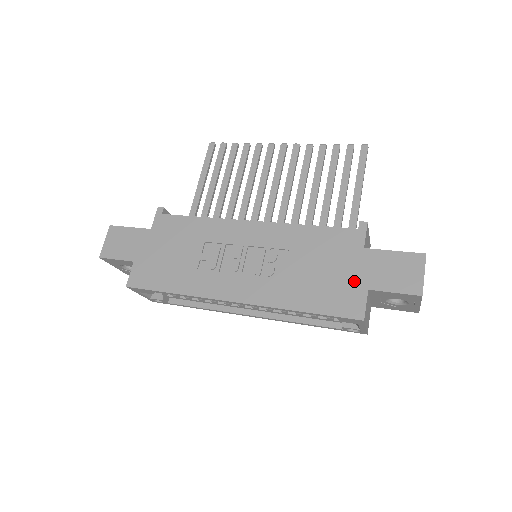
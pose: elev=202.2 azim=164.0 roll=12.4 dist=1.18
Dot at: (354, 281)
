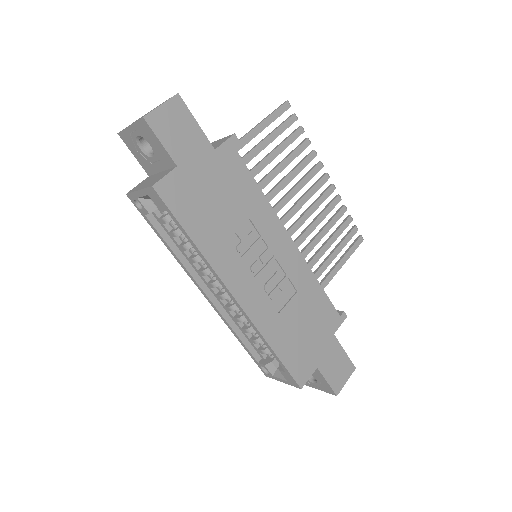
Dot at: (315, 354)
